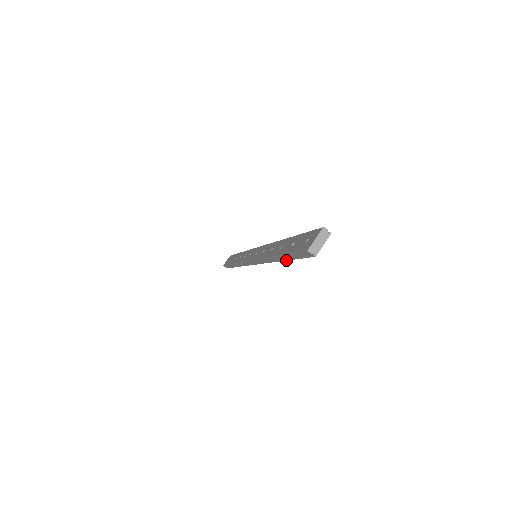
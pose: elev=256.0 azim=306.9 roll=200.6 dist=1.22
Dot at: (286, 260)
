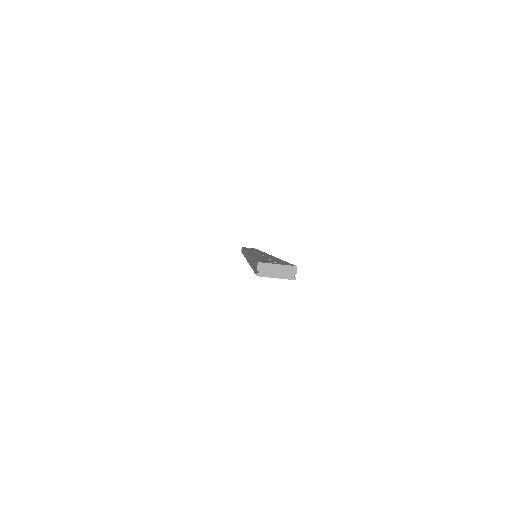
Dot at: occluded
